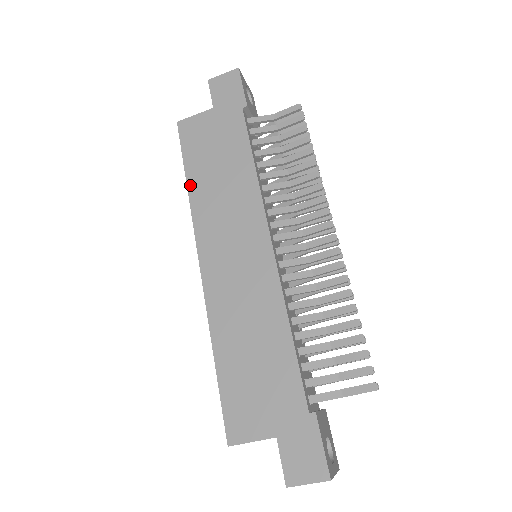
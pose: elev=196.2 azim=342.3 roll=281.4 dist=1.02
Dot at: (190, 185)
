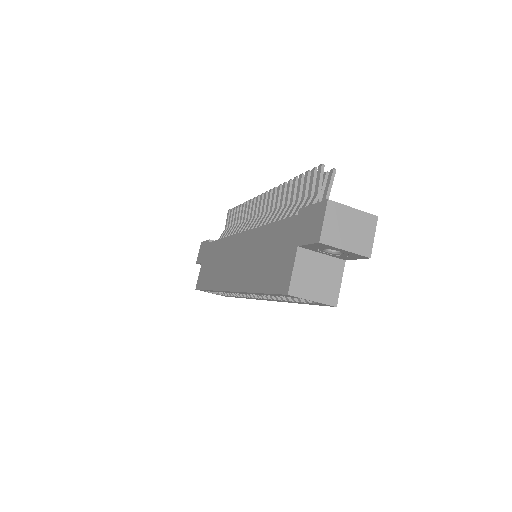
Dot at: (210, 288)
